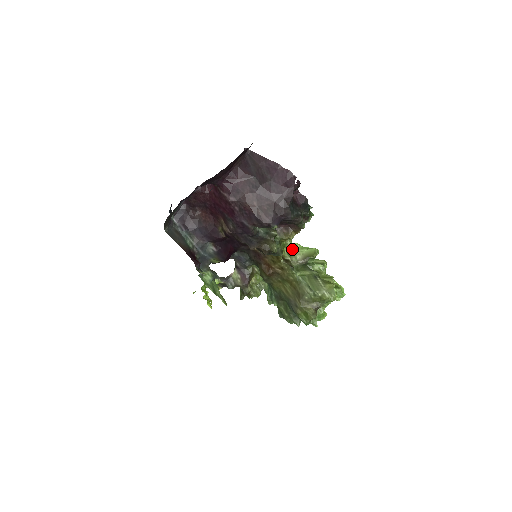
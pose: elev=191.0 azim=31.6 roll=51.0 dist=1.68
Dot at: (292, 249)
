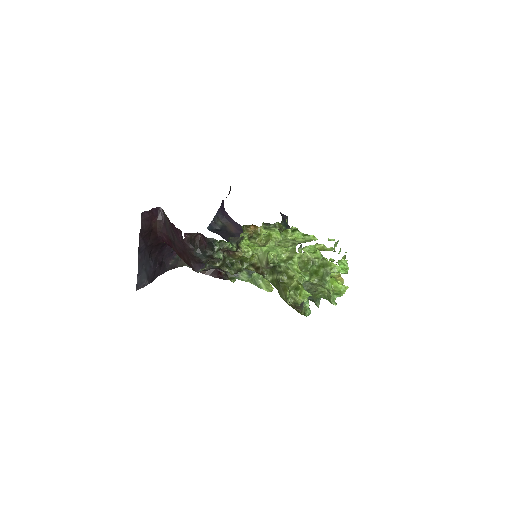
Dot at: (260, 254)
